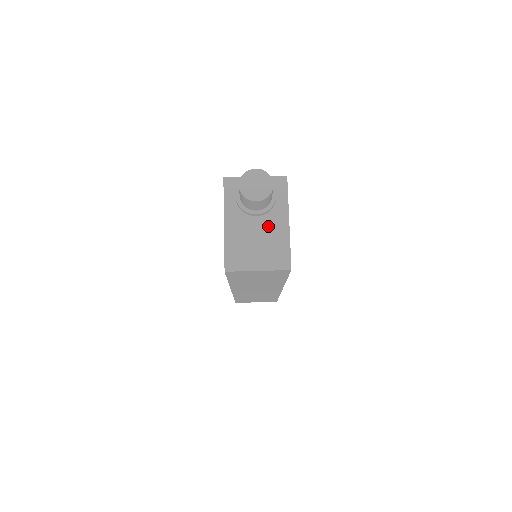
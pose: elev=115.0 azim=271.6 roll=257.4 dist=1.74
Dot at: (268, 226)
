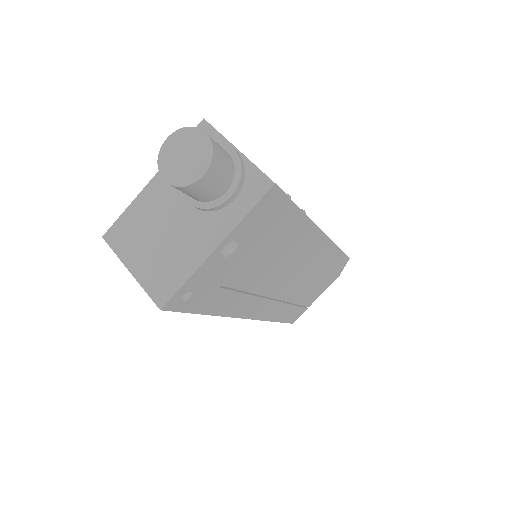
Dot at: (189, 229)
